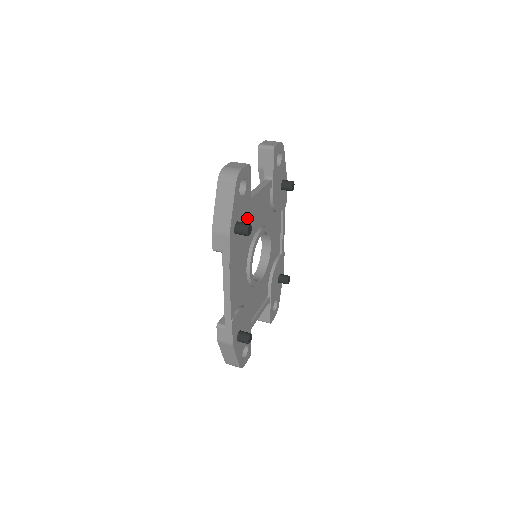
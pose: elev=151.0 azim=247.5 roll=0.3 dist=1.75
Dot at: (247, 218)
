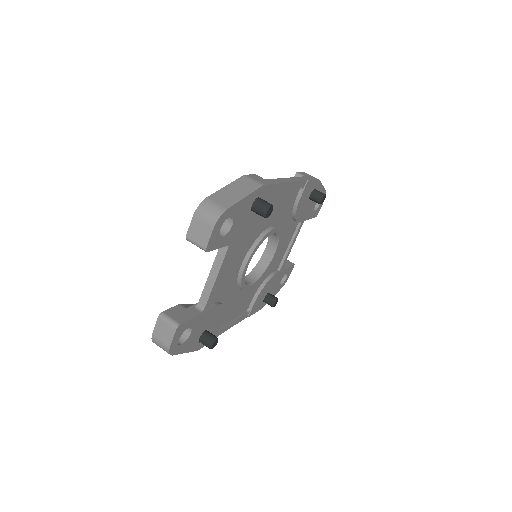
Dot at: (212, 313)
